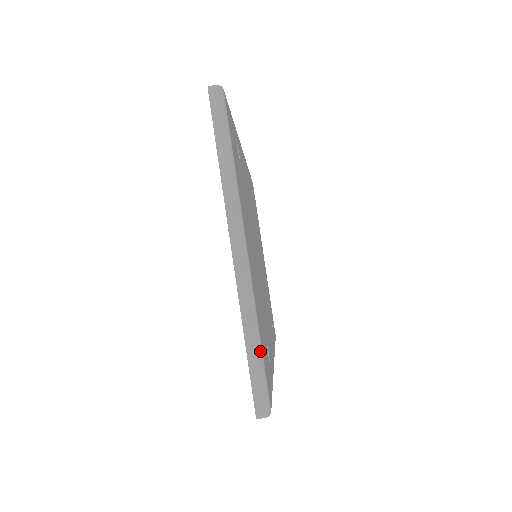
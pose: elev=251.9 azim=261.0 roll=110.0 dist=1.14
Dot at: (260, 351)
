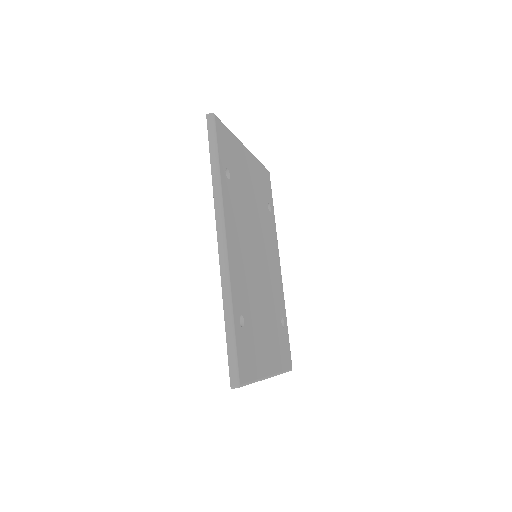
Dot at: occluded
